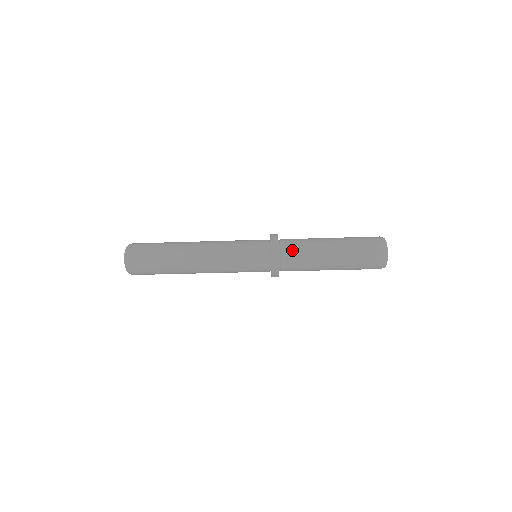
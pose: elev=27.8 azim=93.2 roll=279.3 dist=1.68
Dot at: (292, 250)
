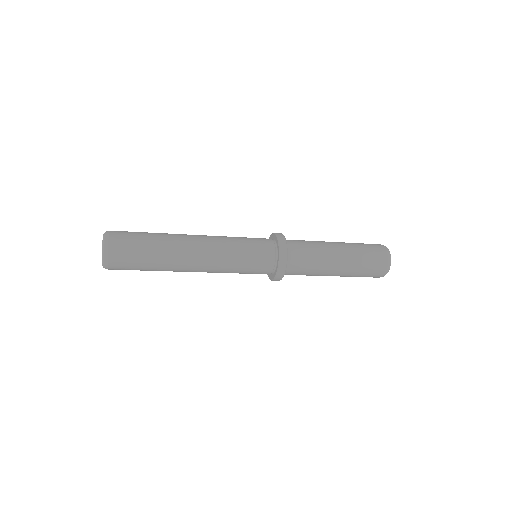
Dot at: (300, 252)
